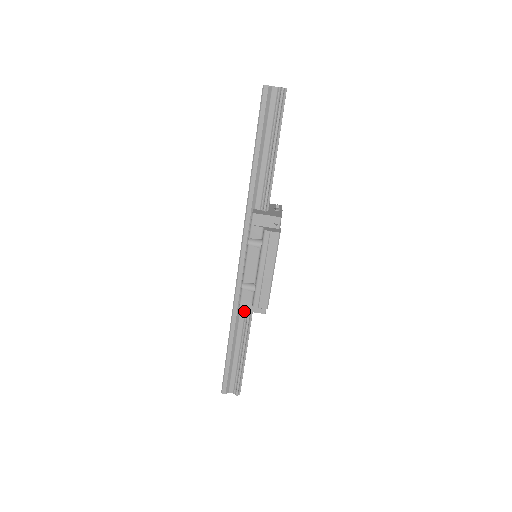
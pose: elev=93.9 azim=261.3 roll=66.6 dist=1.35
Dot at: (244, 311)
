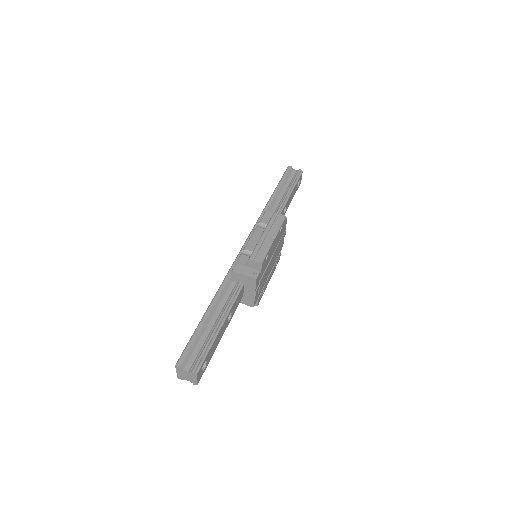
Dot at: (233, 288)
